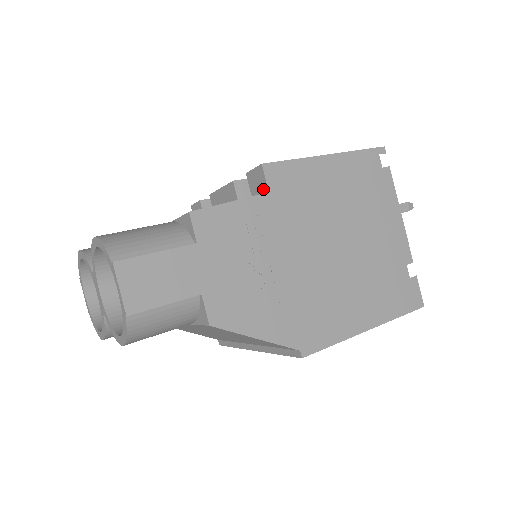
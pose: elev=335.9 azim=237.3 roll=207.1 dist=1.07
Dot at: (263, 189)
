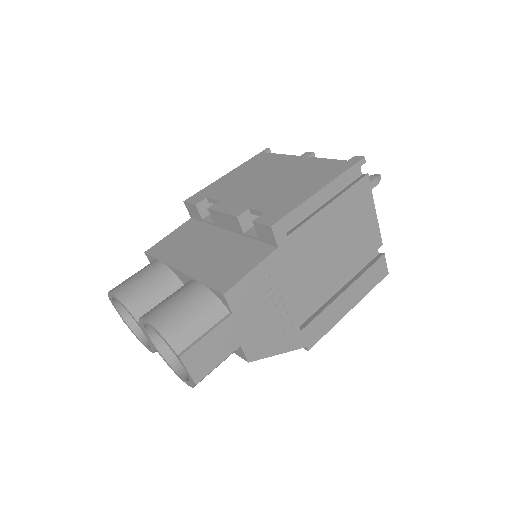
Dot at: (272, 242)
